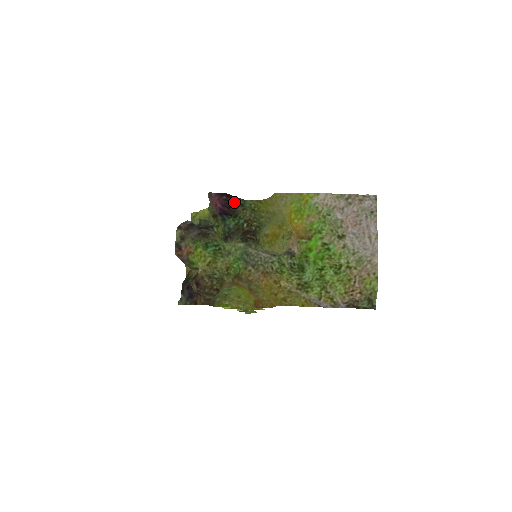
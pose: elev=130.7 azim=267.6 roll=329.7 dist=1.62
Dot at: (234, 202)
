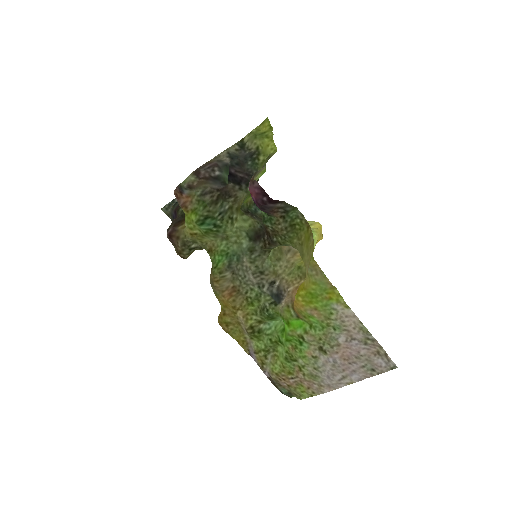
Dot at: (276, 205)
